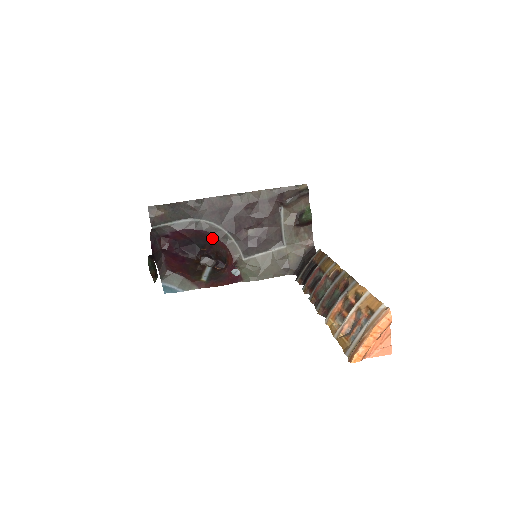
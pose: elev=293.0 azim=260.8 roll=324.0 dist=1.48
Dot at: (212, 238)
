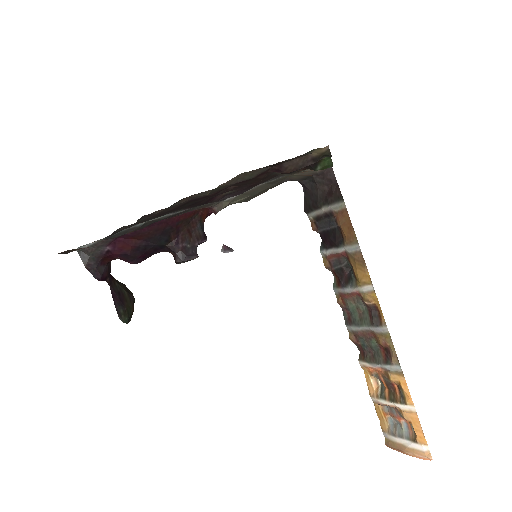
Dot at: (173, 222)
